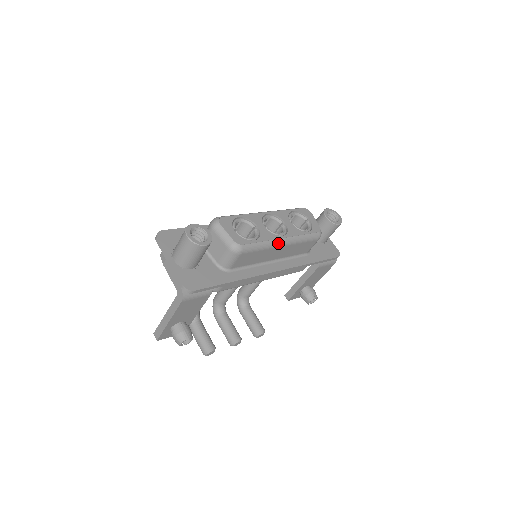
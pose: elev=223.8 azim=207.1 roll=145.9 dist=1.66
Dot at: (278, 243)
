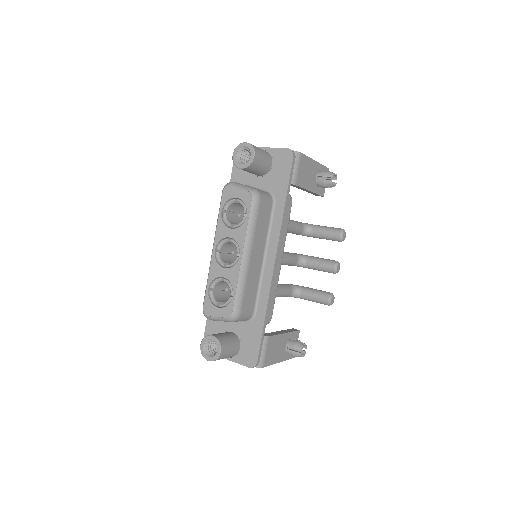
Dot at: (245, 265)
